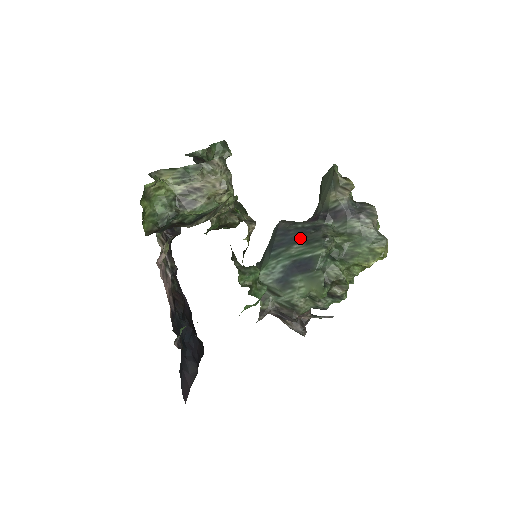
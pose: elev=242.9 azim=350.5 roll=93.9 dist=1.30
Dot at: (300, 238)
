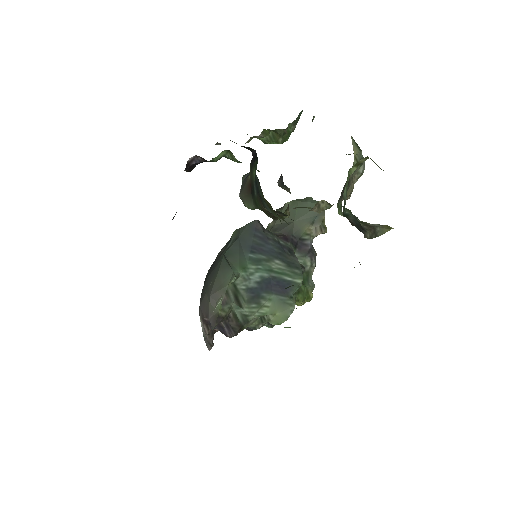
Dot at: (281, 255)
